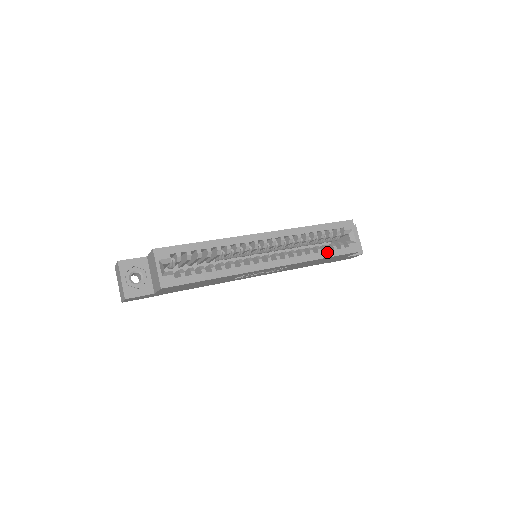
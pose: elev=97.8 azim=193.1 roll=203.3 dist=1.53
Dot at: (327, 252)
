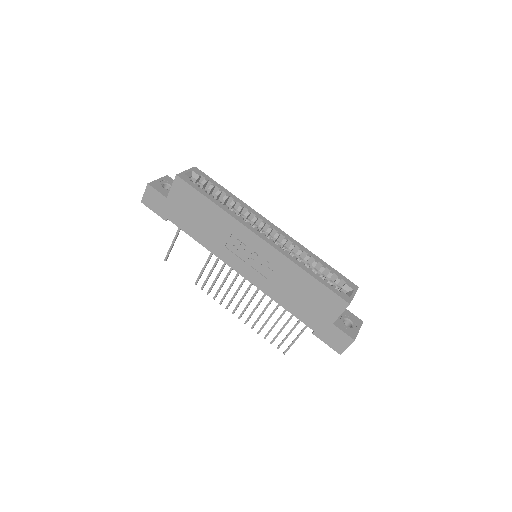
Dot at: (316, 275)
